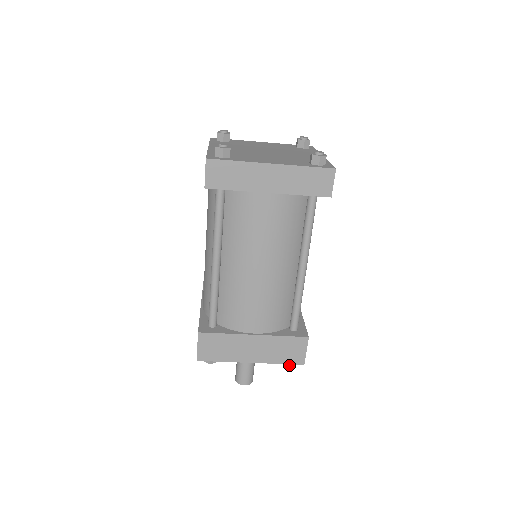
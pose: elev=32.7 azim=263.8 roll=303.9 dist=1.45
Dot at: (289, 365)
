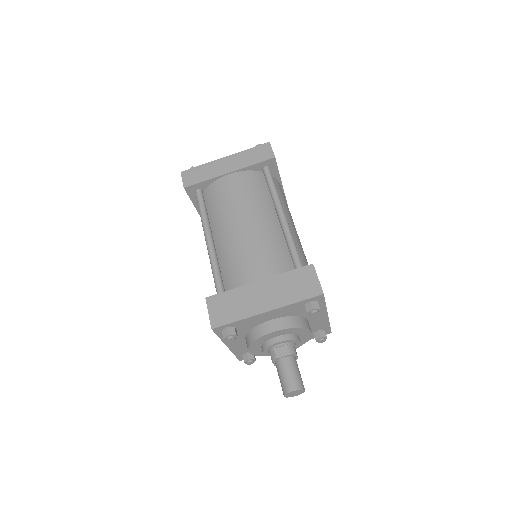
Dot at: (312, 307)
